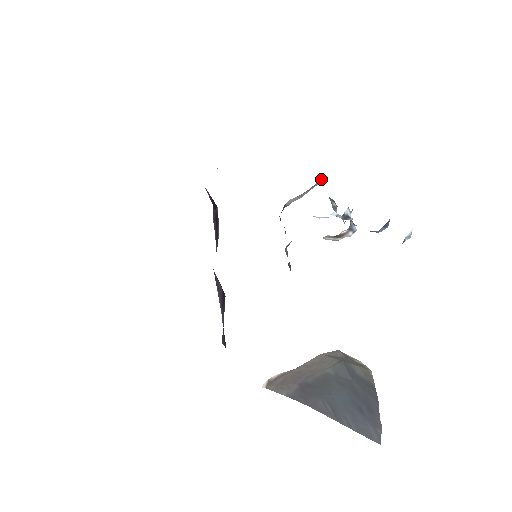
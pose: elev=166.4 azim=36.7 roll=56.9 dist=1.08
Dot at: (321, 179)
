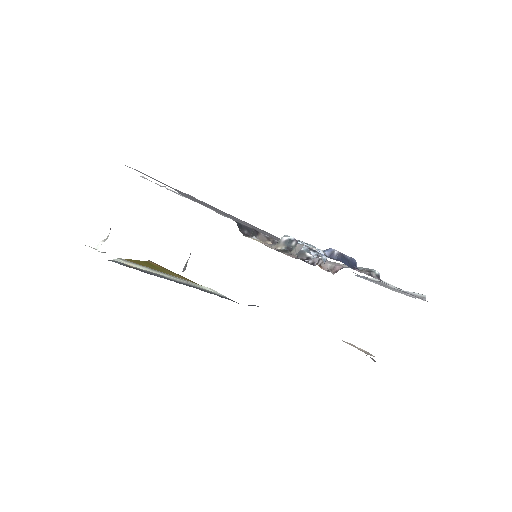
Dot at: occluded
